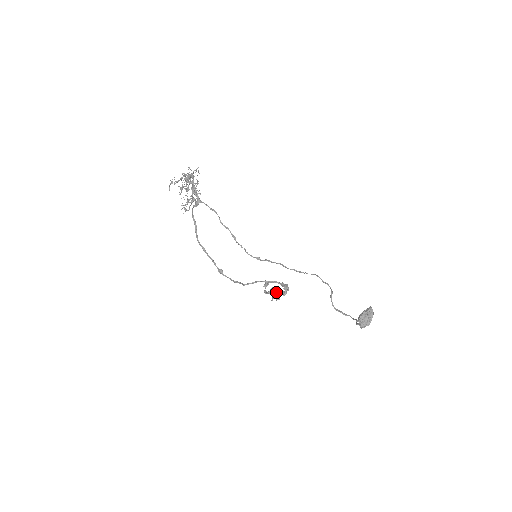
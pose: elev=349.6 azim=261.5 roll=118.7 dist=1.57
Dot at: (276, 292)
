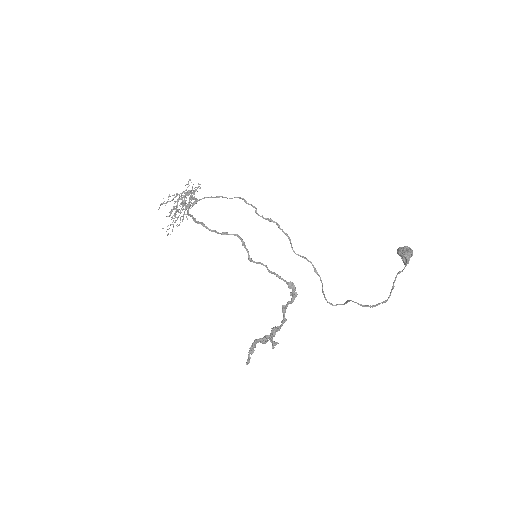
Dot at: (274, 328)
